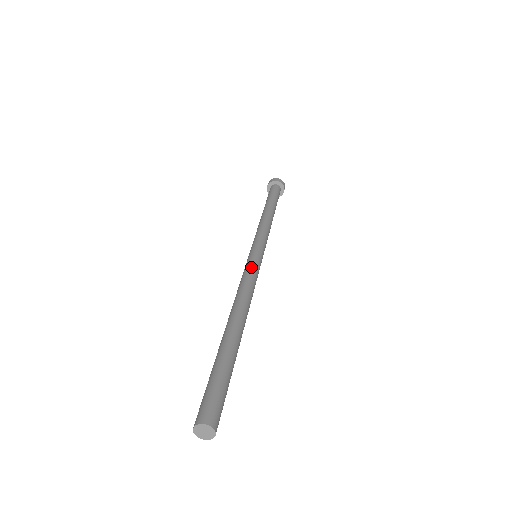
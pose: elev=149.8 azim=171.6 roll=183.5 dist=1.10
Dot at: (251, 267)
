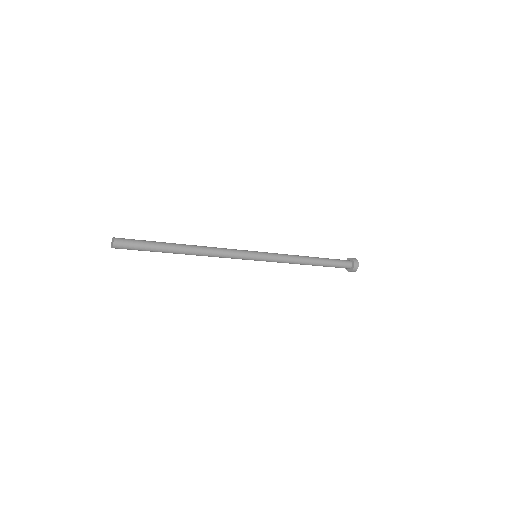
Dot at: occluded
